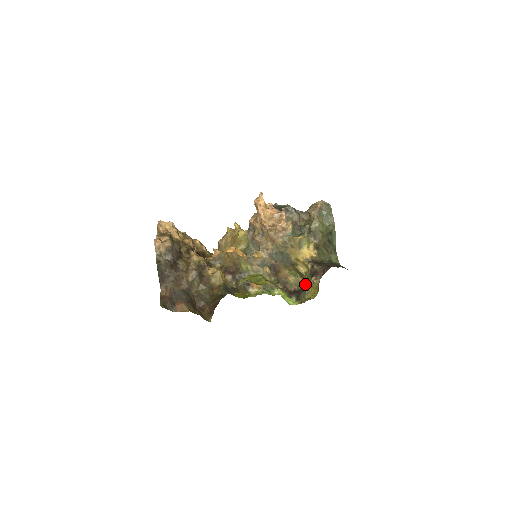
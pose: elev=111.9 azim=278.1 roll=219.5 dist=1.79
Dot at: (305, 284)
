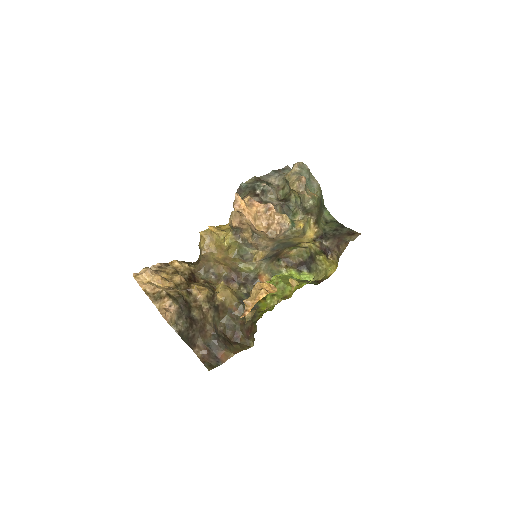
Dot at: (313, 256)
